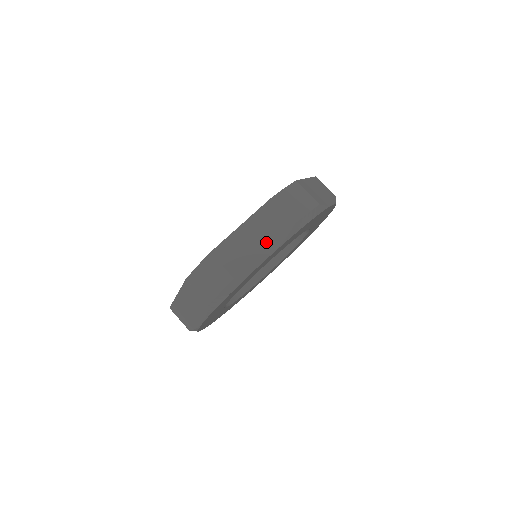
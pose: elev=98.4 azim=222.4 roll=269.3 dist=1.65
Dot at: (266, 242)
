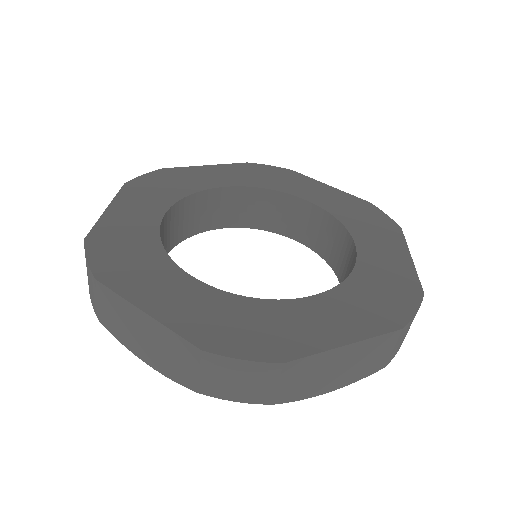
Dot at: (154, 355)
